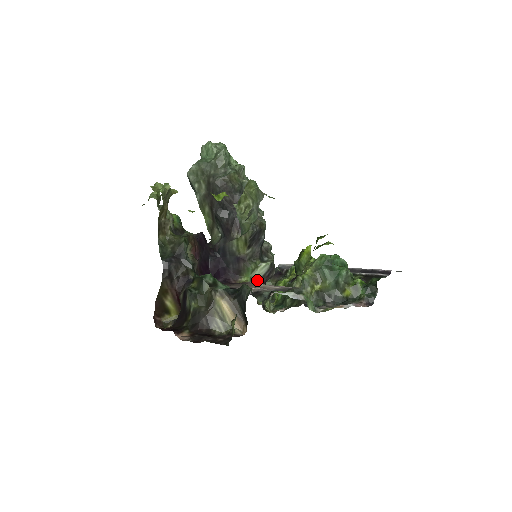
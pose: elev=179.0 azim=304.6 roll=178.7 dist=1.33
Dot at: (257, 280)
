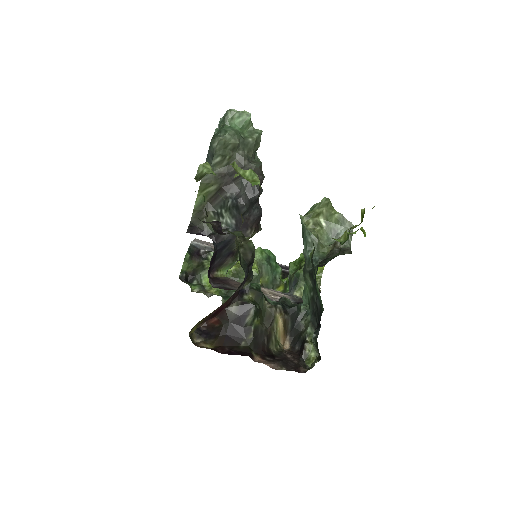
Dot at: occluded
